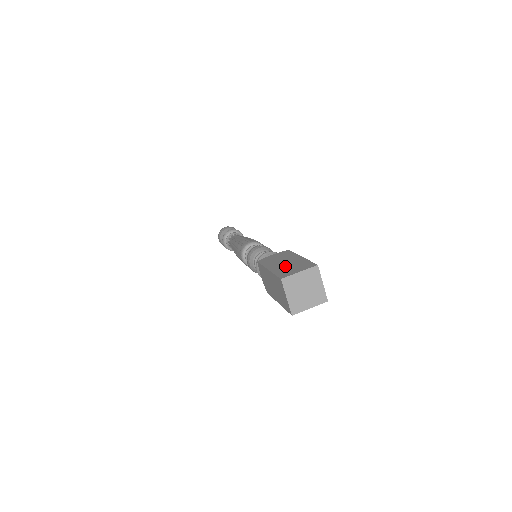
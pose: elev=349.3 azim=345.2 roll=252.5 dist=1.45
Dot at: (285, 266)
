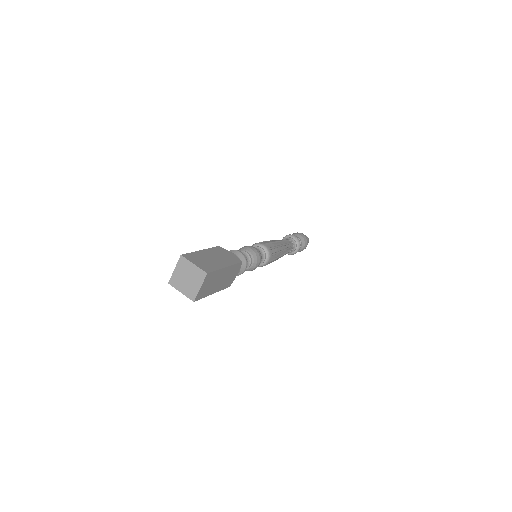
Dot at: occluded
